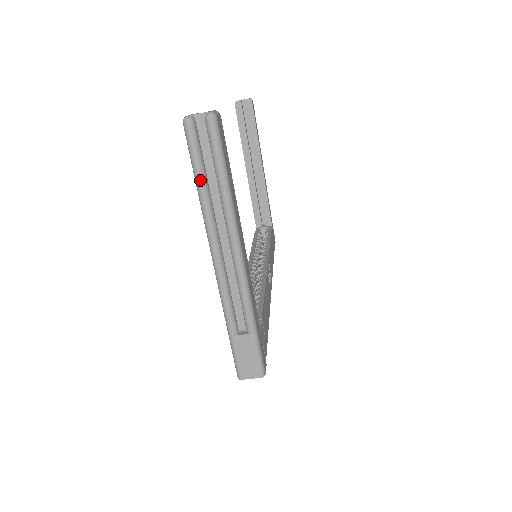
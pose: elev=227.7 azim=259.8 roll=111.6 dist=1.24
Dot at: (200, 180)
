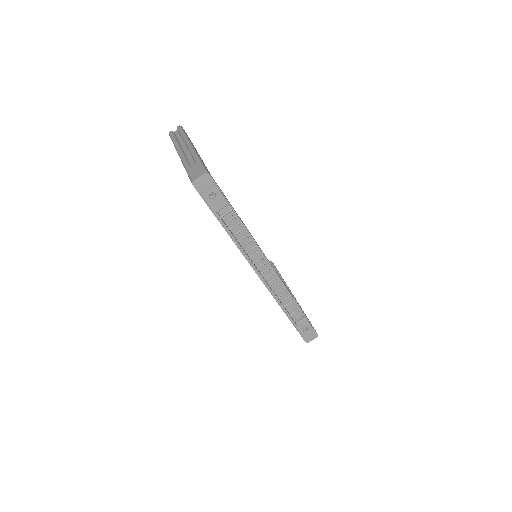
Dot at: (174, 139)
